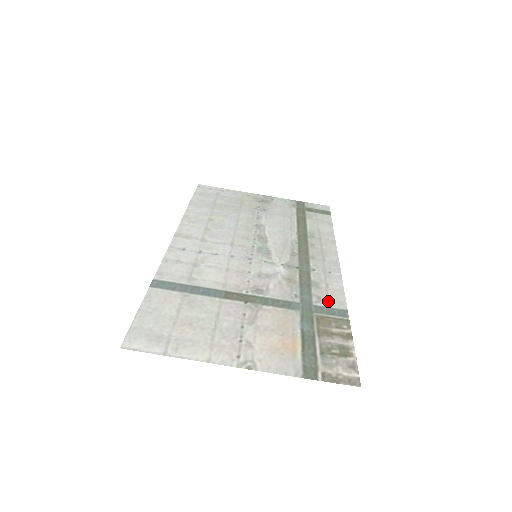
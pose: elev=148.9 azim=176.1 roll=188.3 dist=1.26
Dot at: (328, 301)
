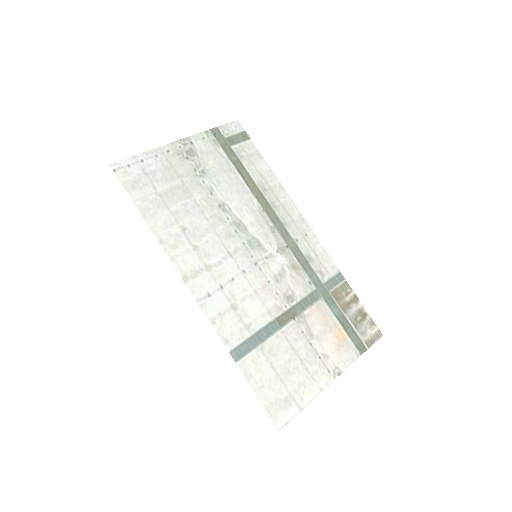
Dot at: (327, 271)
